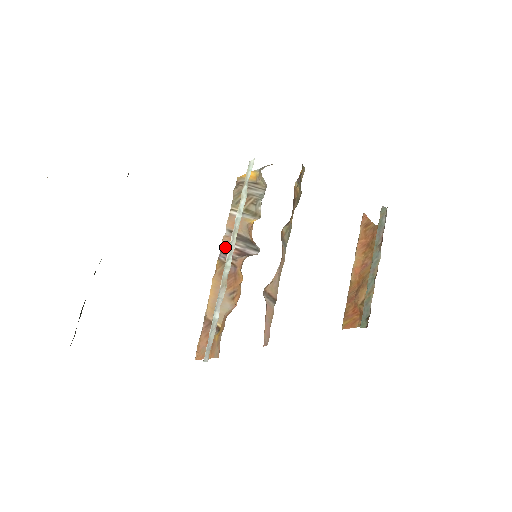
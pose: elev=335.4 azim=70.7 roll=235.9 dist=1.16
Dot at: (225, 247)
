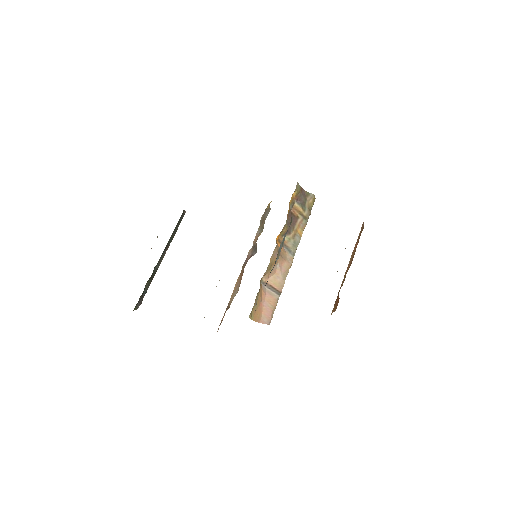
Dot at: (248, 255)
